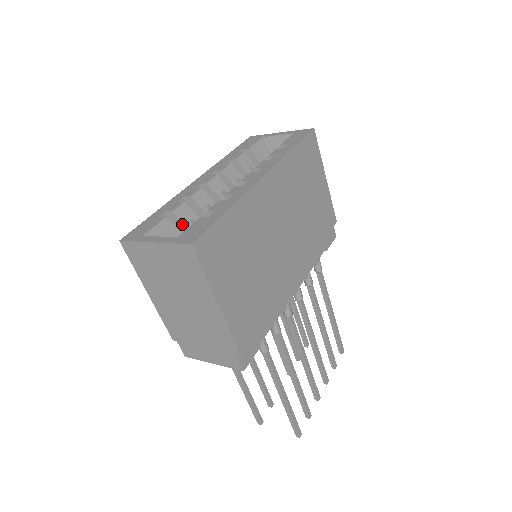
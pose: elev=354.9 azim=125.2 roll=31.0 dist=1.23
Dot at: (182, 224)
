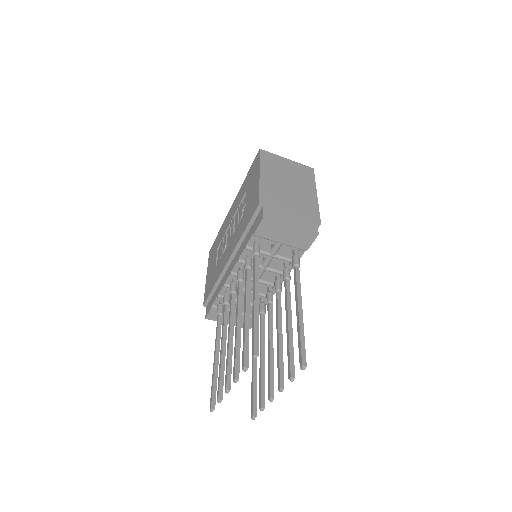
Dot at: occluded
